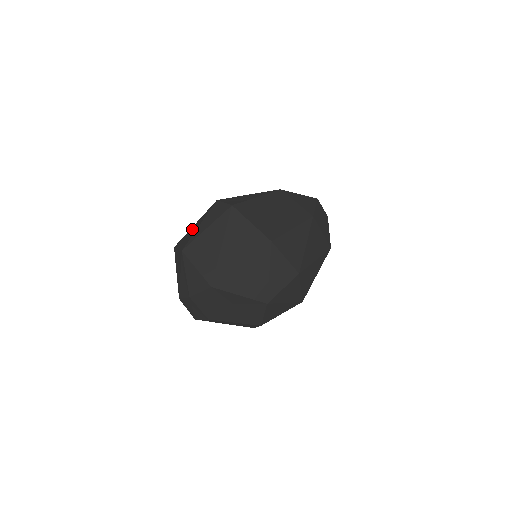
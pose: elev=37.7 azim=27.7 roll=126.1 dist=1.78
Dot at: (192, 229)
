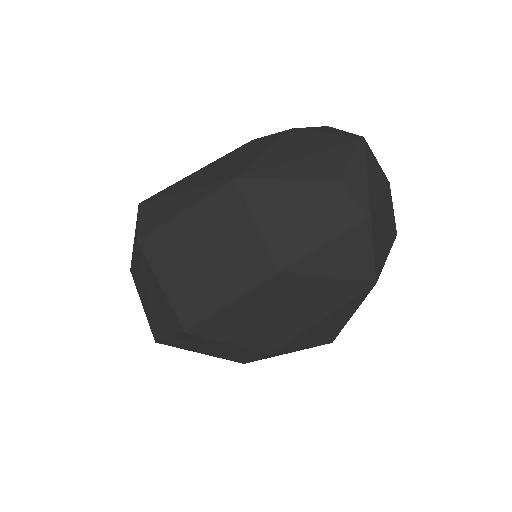
Dot at: occluded
